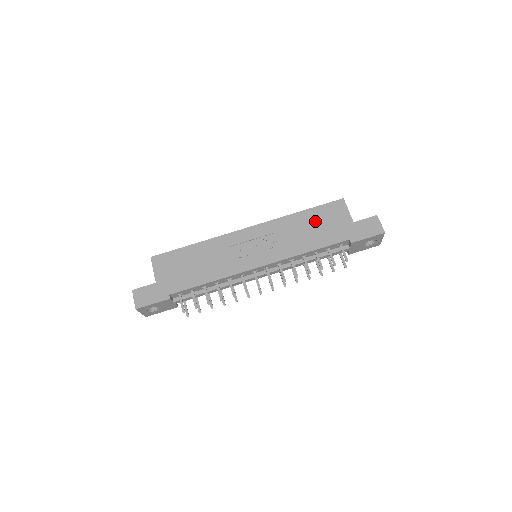
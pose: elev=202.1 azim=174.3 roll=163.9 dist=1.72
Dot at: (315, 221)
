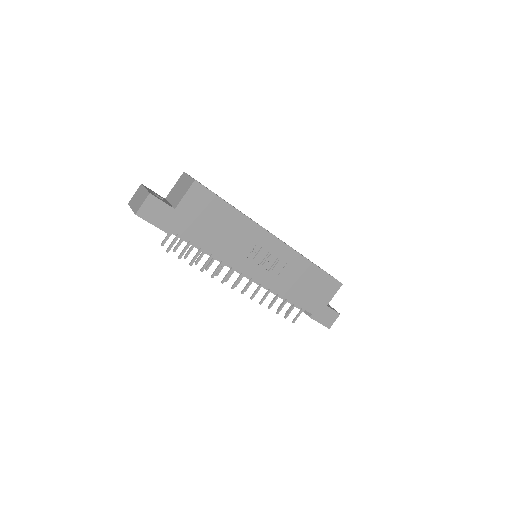
Dot at: (314, 282)
